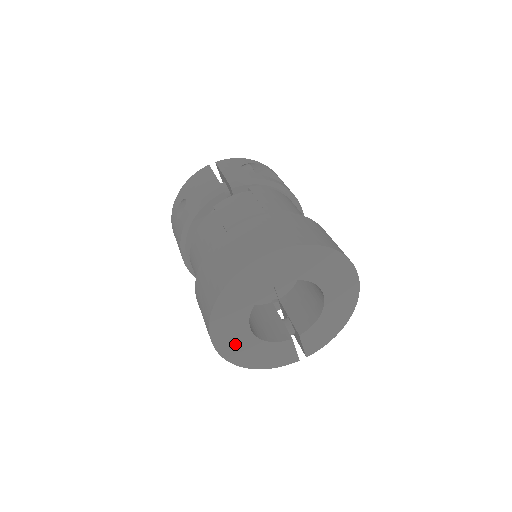
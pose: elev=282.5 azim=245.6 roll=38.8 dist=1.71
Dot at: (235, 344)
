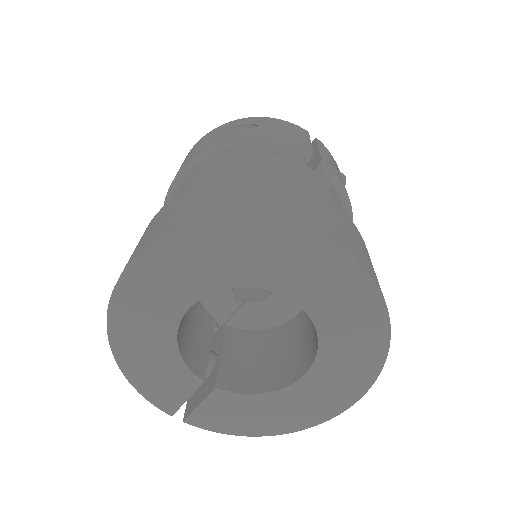
Dot at: (146, 305)
